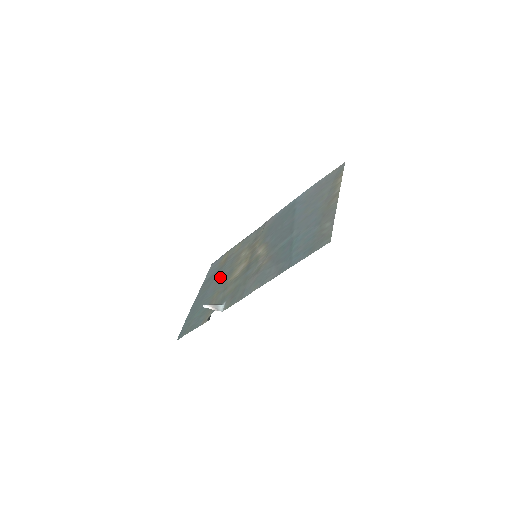
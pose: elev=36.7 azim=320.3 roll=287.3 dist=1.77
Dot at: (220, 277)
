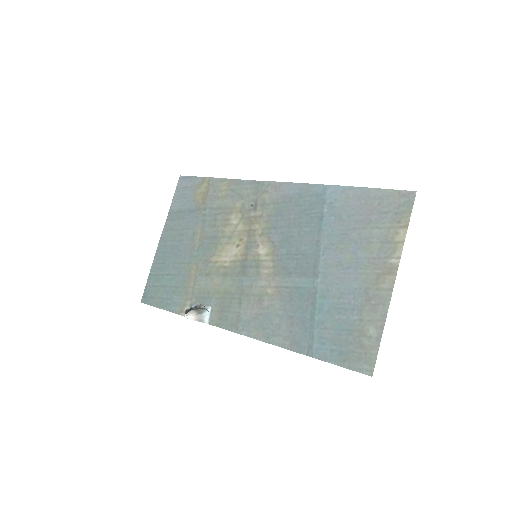
Dot at: (198, 234)
